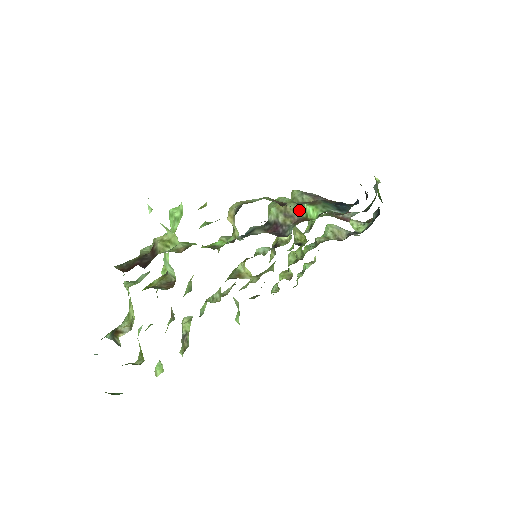
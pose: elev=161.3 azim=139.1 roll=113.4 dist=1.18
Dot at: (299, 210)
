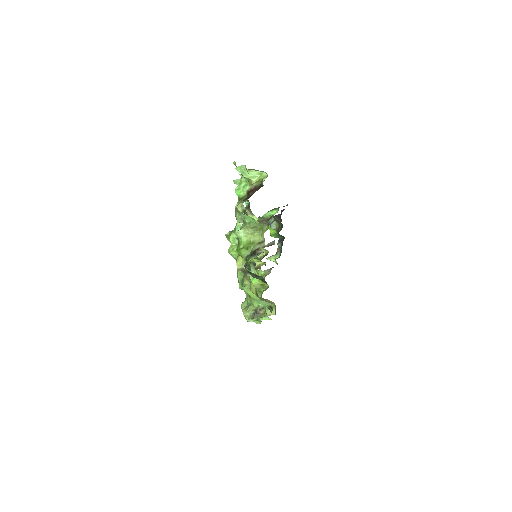
Dot at: (264, 218)
